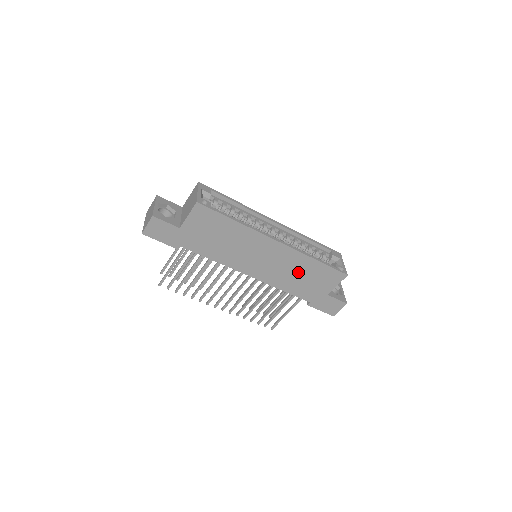
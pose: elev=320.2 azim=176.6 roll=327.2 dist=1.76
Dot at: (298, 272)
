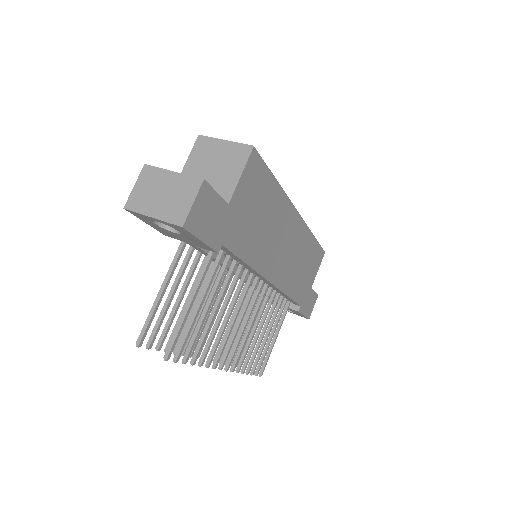
Dot at: (301, 260)
